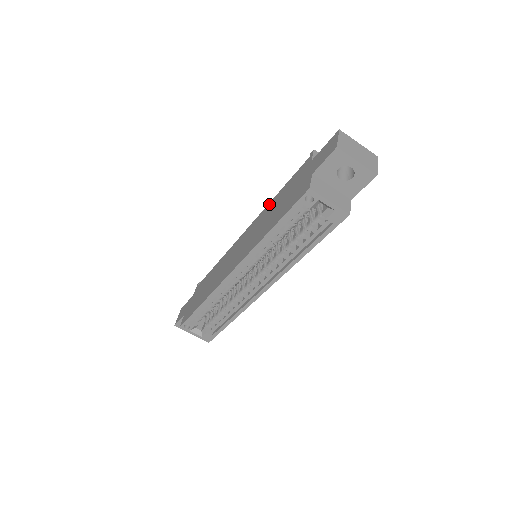
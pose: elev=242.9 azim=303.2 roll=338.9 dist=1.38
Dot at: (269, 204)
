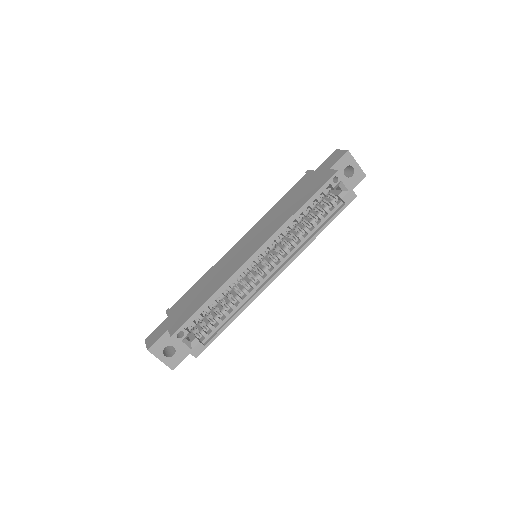
Dot at: (270, 210)
